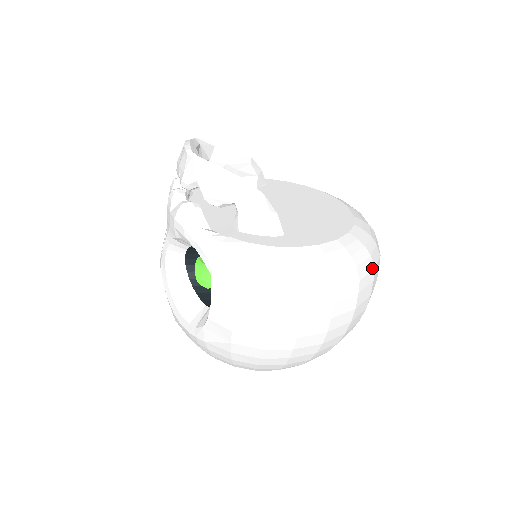
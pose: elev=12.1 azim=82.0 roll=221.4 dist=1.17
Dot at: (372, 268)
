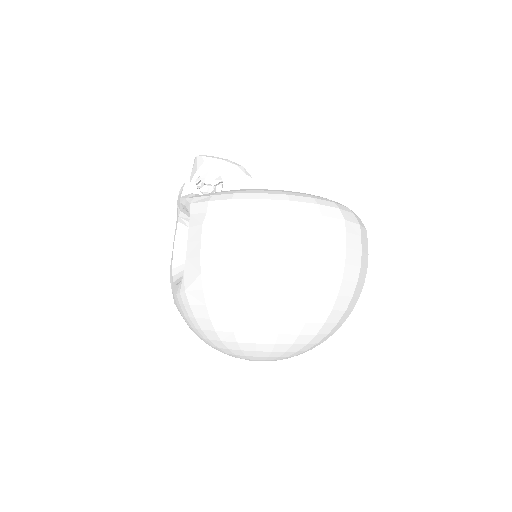
Dot at: (341, 218)
